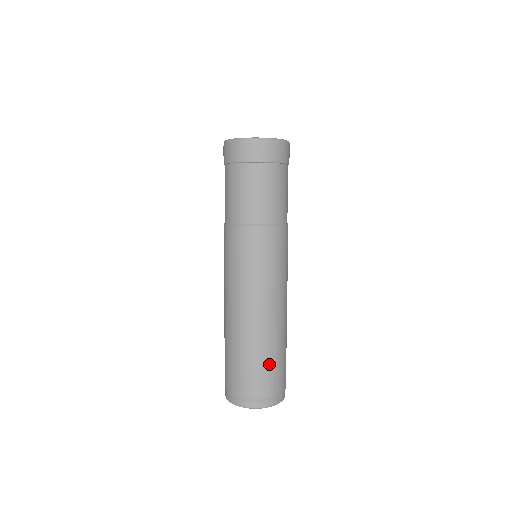
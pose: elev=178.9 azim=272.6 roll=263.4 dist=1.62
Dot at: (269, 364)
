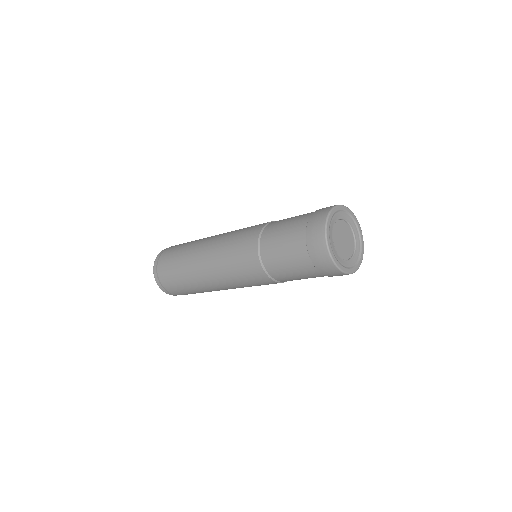
Dot at: occluded
